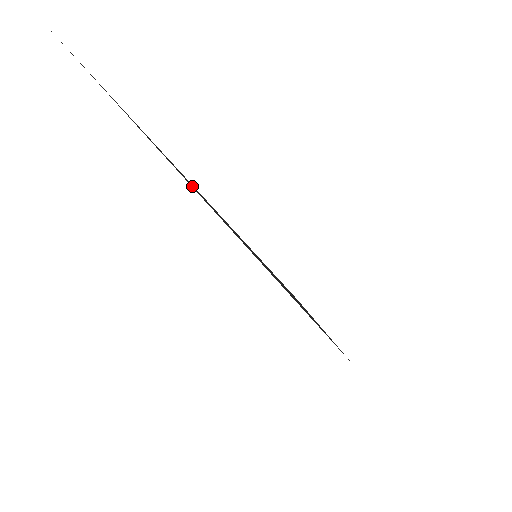
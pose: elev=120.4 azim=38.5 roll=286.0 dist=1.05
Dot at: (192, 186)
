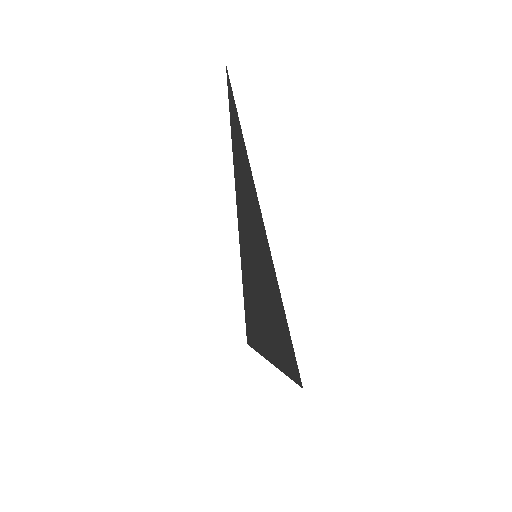
Dot at: (246, 178)
